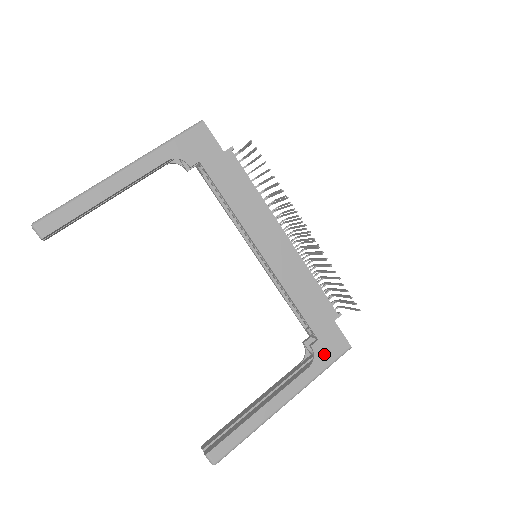
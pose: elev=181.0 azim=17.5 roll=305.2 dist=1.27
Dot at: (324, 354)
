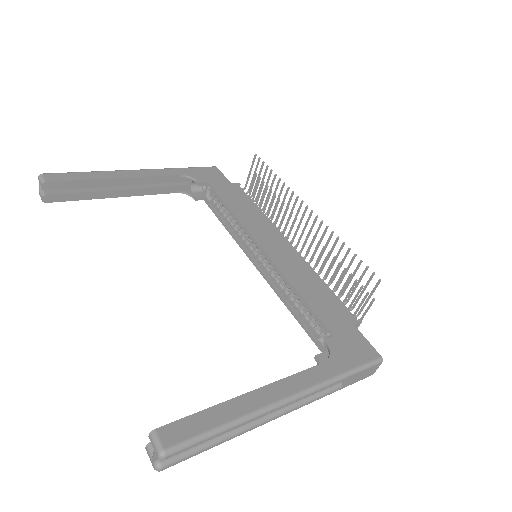
Dot at: (344, 354)
